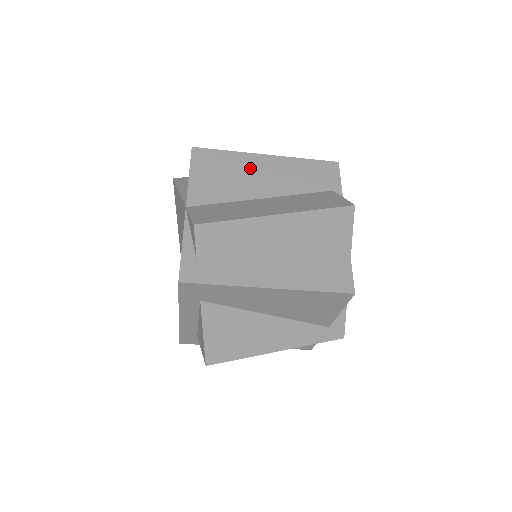
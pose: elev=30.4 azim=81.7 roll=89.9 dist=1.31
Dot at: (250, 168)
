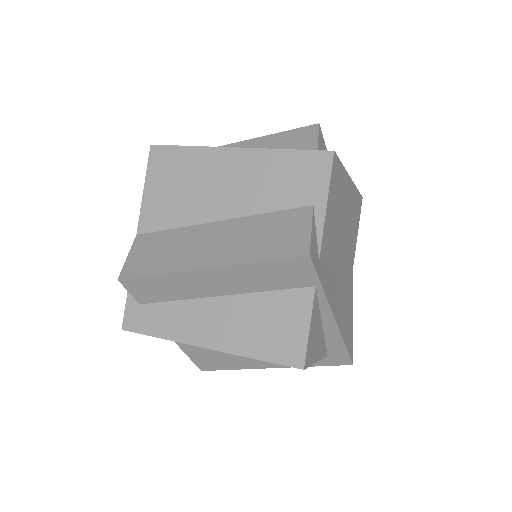
Dot at: (211, 173)
